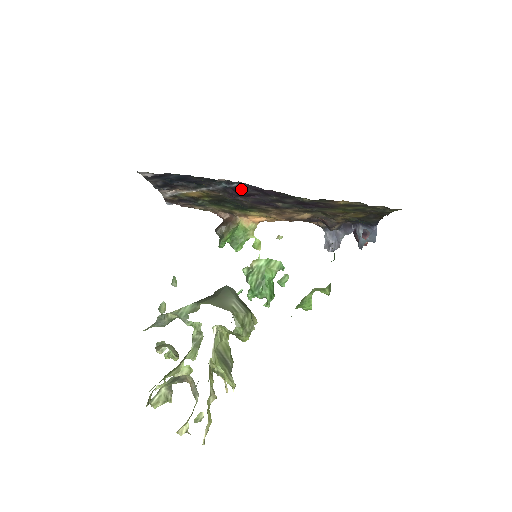
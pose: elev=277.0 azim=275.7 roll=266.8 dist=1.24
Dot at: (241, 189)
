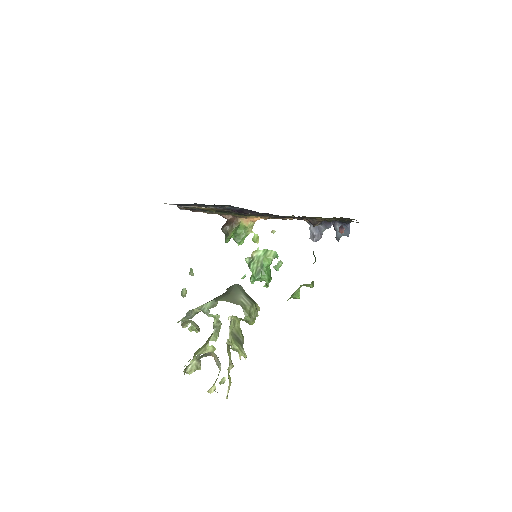
Dot at: (242, 211)
